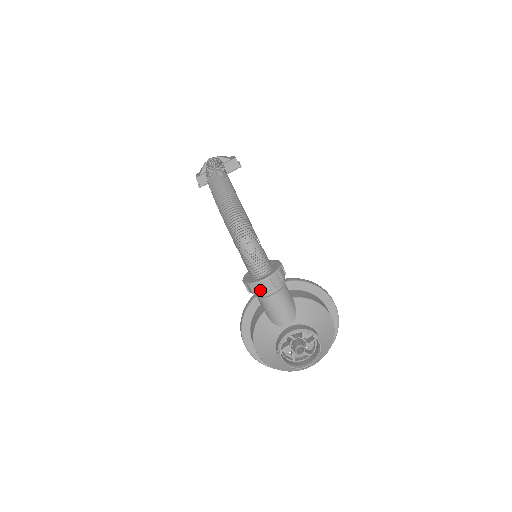
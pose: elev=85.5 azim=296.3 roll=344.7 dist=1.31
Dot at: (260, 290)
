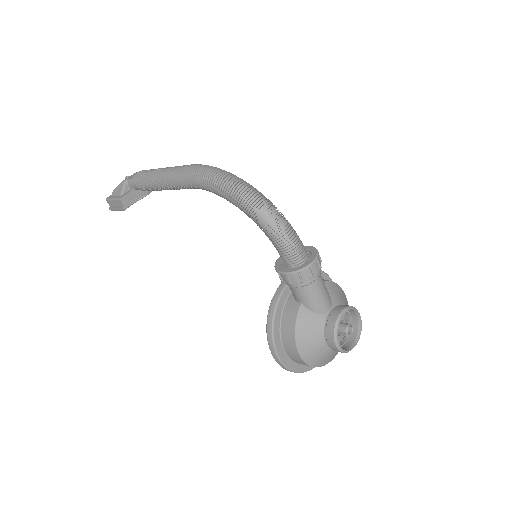
Dot at: (309, 275)
